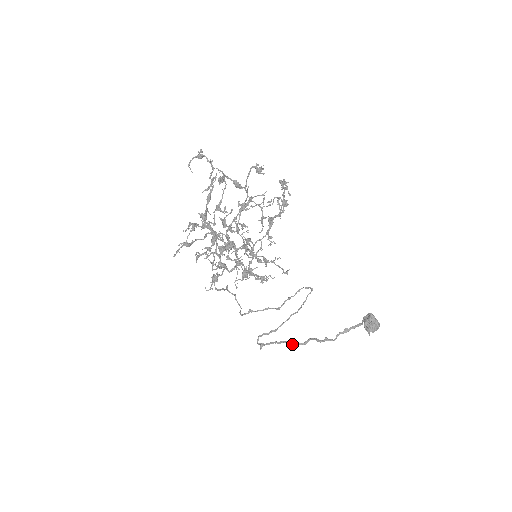
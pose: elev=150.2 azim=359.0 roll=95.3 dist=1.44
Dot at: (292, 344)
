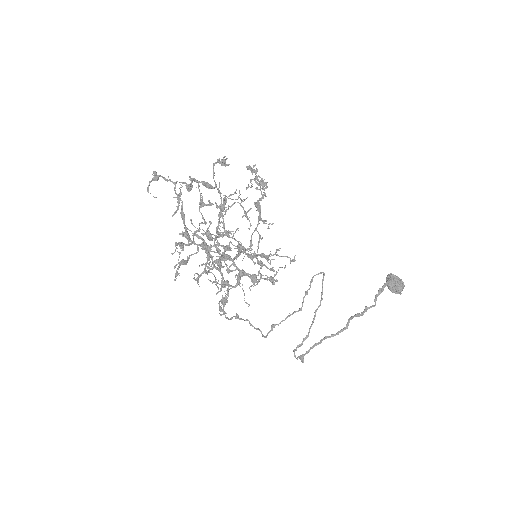
Dot at: occluded
